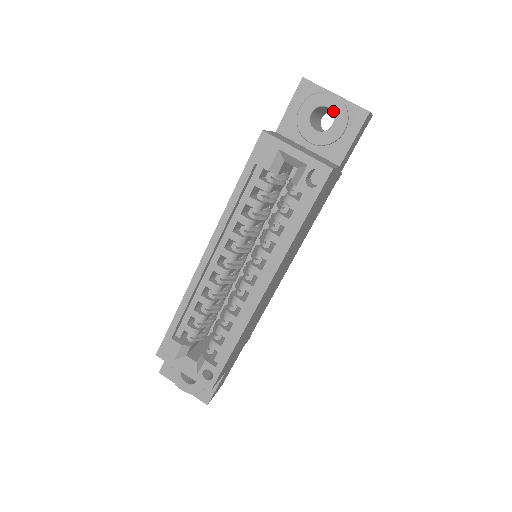
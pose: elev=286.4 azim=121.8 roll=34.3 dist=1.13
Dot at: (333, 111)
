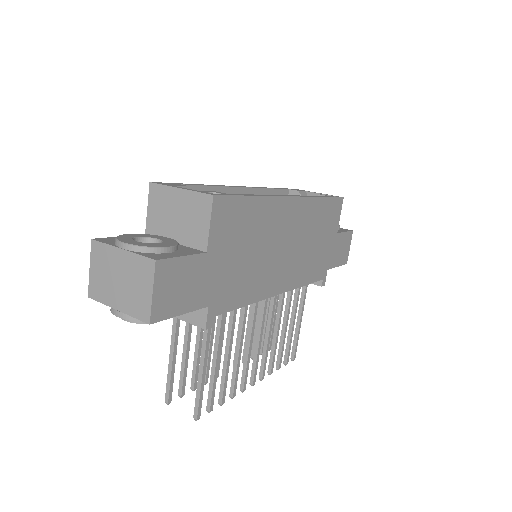
Dot at: occluded
